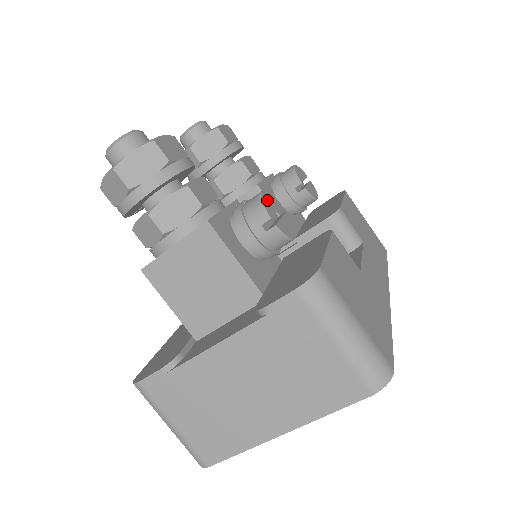
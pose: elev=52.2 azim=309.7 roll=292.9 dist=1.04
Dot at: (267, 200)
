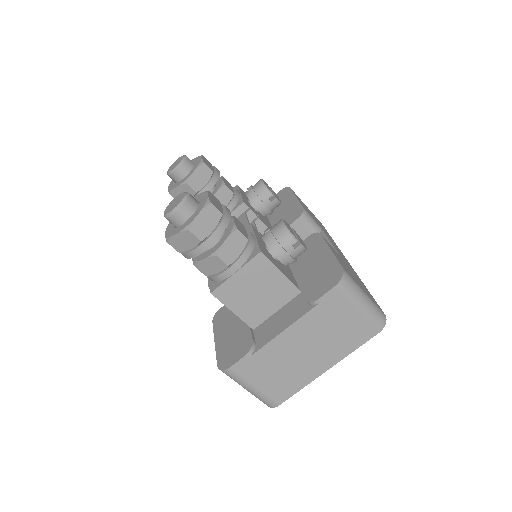
Dot at: (288, 227)
